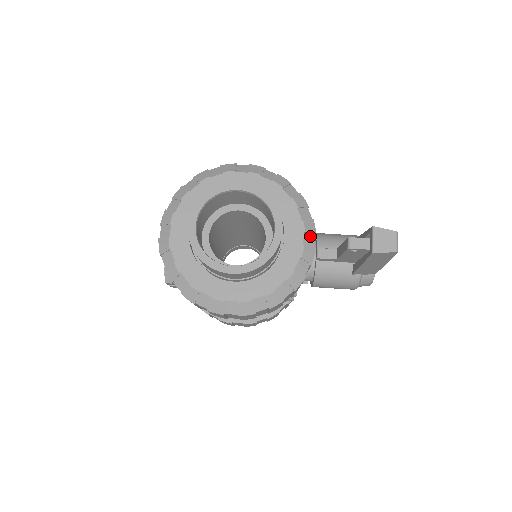
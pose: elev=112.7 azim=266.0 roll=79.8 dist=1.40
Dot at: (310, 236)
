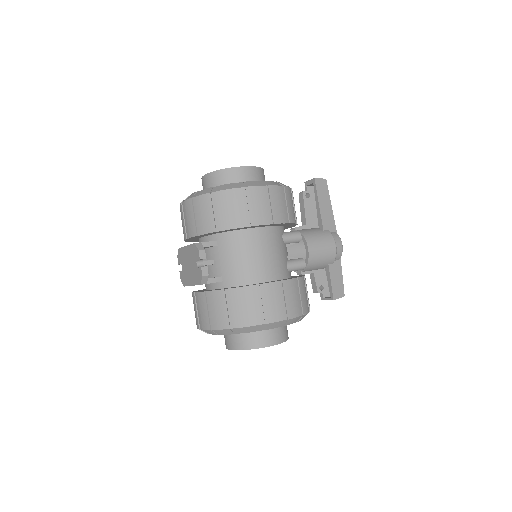
Dot at: occluded
